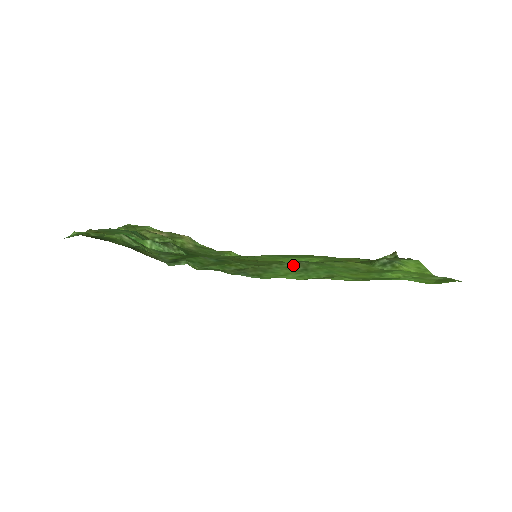
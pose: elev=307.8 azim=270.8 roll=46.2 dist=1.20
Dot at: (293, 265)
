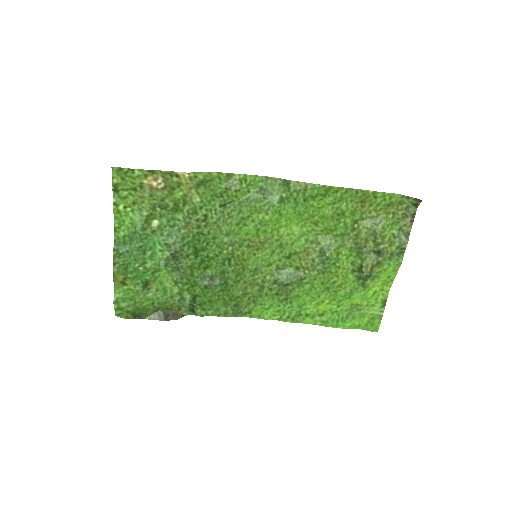
Dot at: (279, 293)
